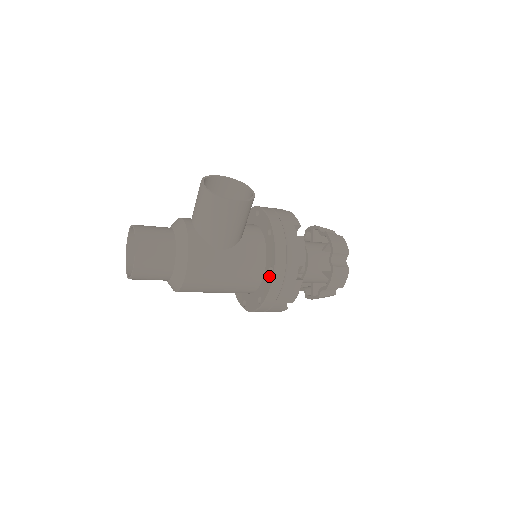
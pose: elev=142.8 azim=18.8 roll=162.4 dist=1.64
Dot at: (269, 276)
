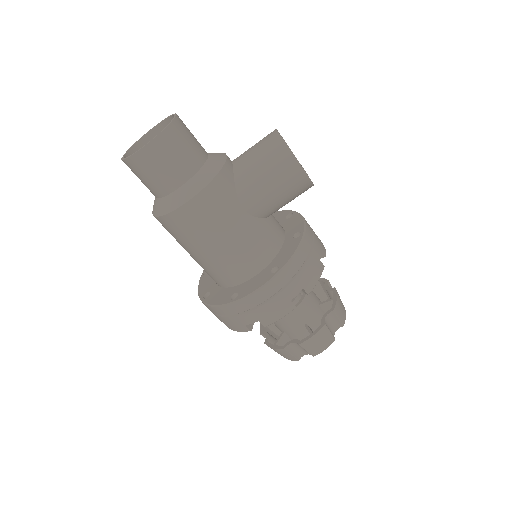
Dot at: (268, 275)
